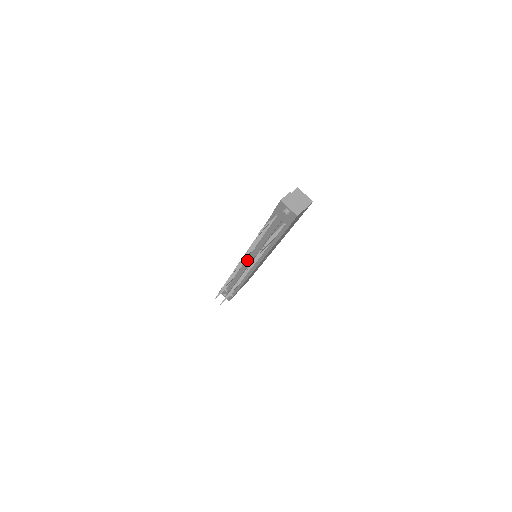
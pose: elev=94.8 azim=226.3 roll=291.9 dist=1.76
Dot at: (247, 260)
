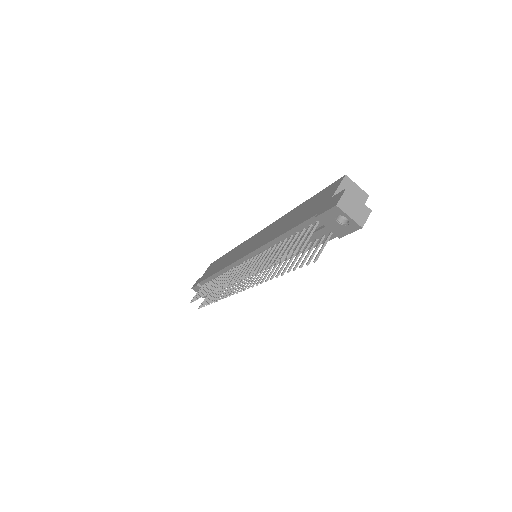
Dot at: occluded
